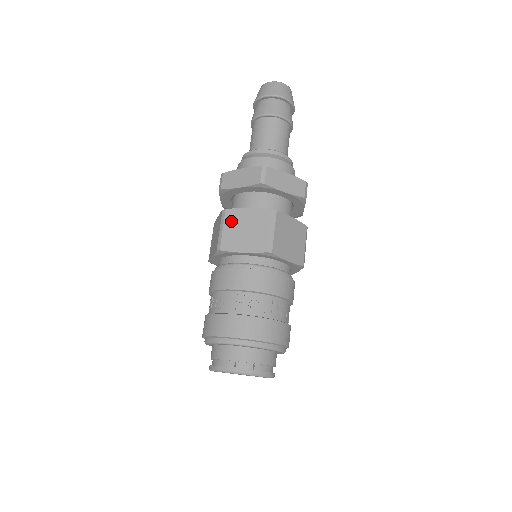
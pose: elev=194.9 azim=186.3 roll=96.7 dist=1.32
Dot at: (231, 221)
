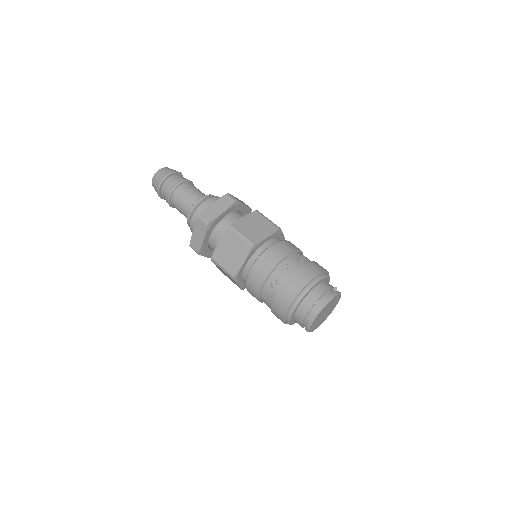
Dot at: (242, 228)
